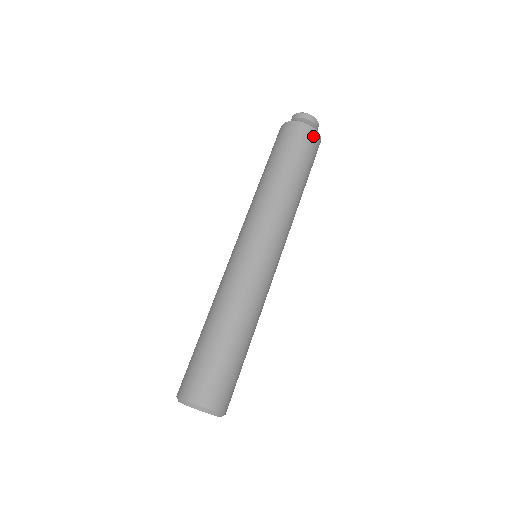
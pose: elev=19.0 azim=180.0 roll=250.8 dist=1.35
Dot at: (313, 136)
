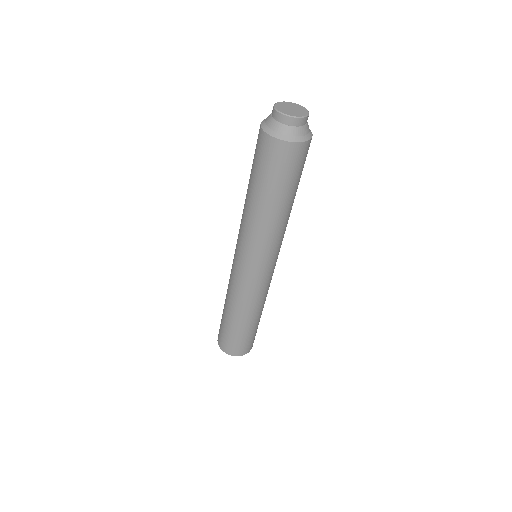
Dot at: (298, 151)
